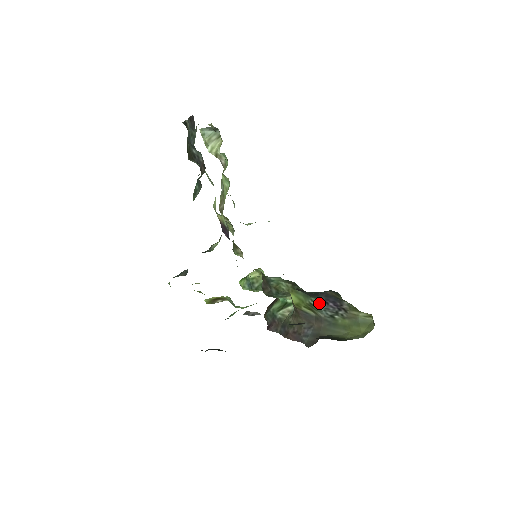
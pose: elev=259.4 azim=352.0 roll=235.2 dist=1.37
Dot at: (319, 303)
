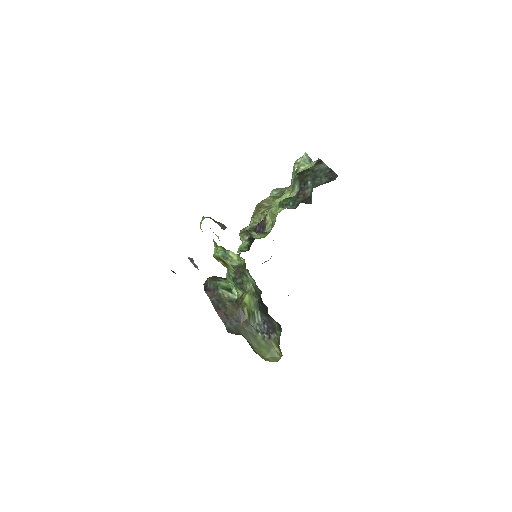
Dot at: (259, 318)
